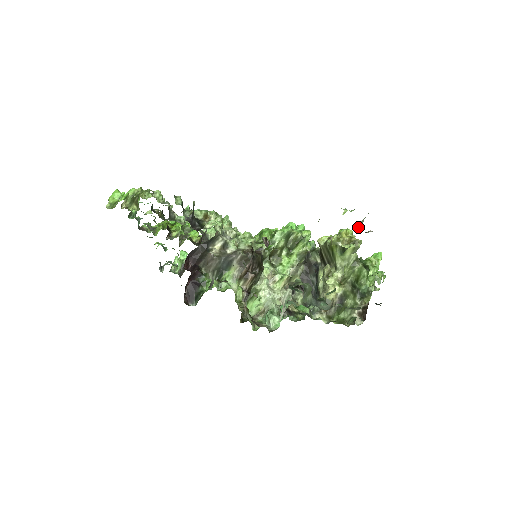
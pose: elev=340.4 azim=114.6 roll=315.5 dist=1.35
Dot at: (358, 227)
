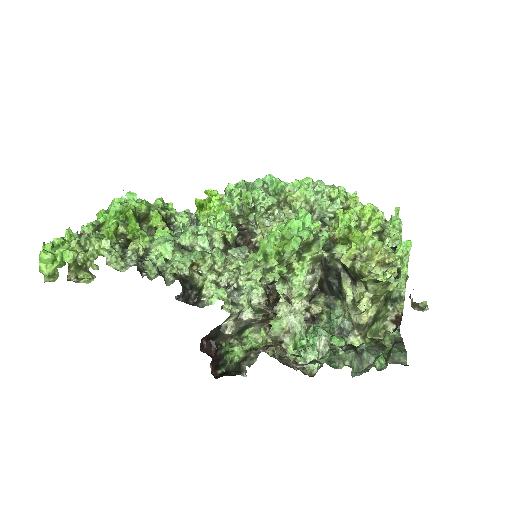
Dot at: (411, 302)
